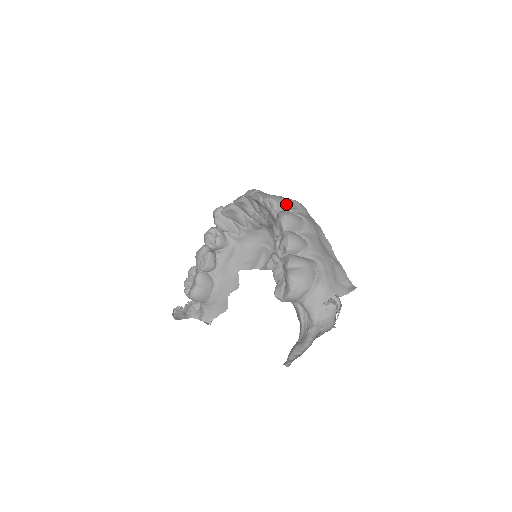
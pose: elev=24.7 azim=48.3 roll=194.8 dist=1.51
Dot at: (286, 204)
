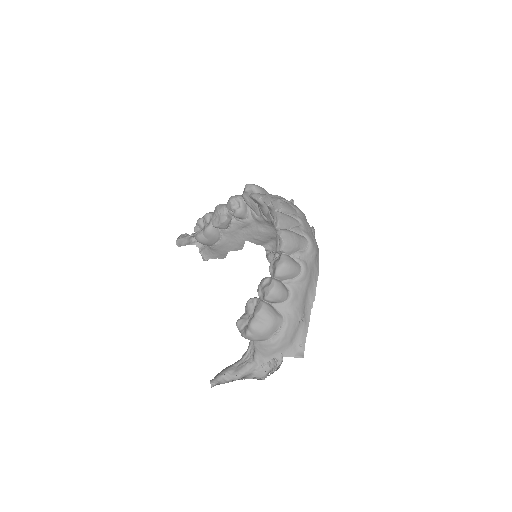
Dot at: (295, 248)
